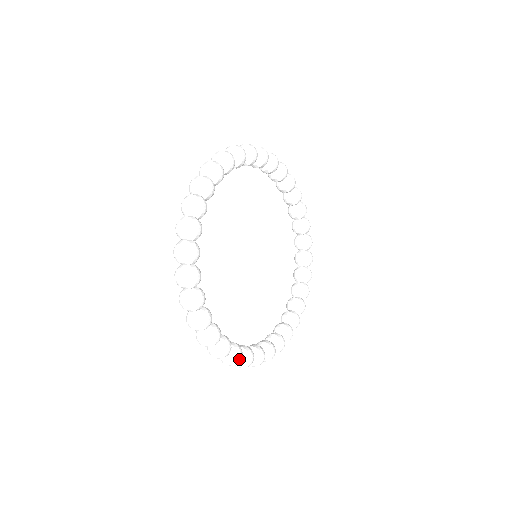
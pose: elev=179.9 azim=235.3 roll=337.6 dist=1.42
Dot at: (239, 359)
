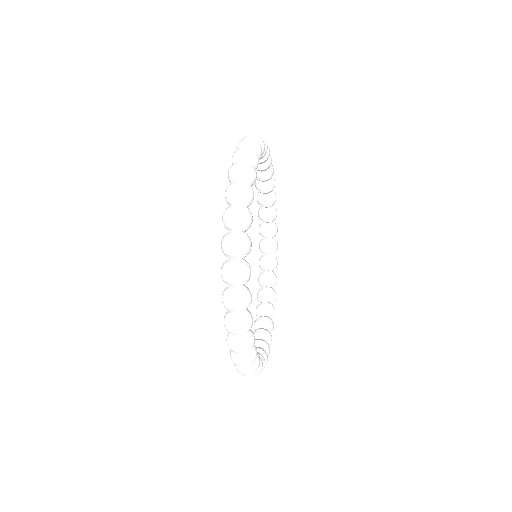
Dot at: (251, 325)
